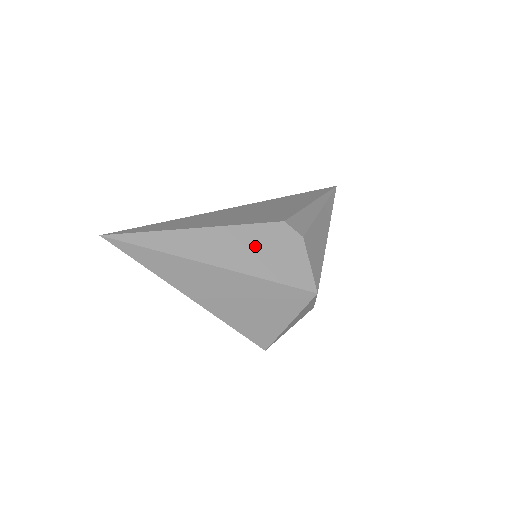
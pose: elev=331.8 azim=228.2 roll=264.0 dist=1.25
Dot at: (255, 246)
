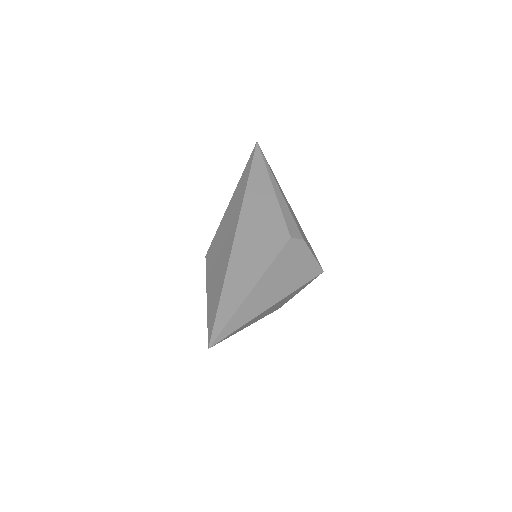
Dot at: (285, 271)
